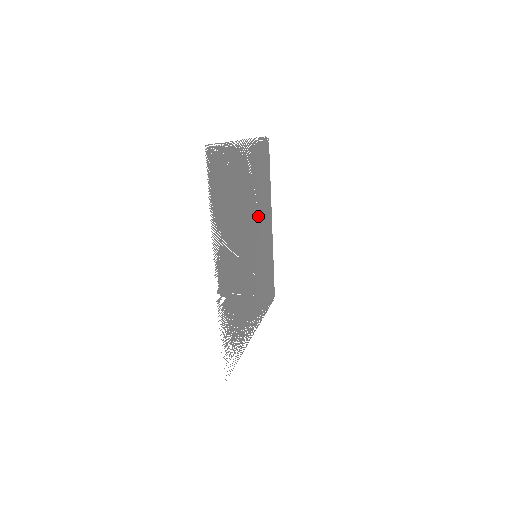
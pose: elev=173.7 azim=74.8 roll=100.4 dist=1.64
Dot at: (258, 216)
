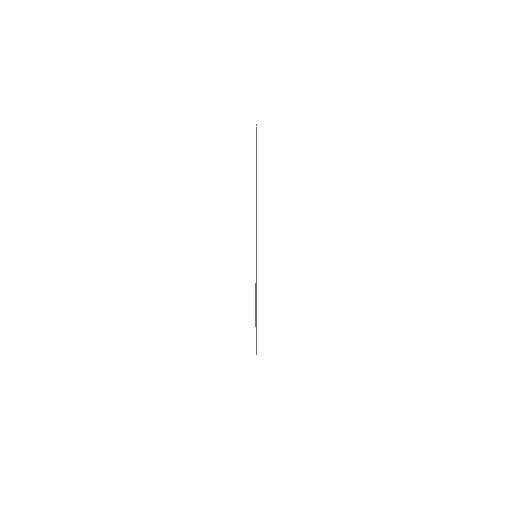
Dot at: occluded
